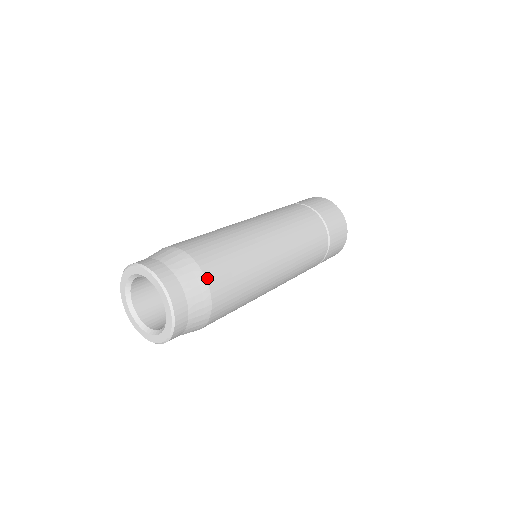
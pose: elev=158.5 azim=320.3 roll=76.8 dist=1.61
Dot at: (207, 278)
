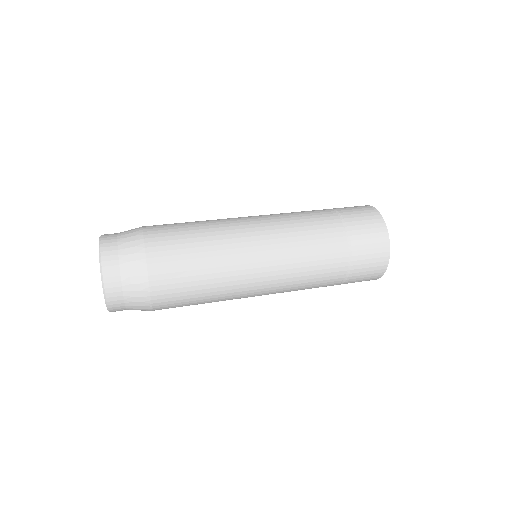
Dot at: (145, 236)
